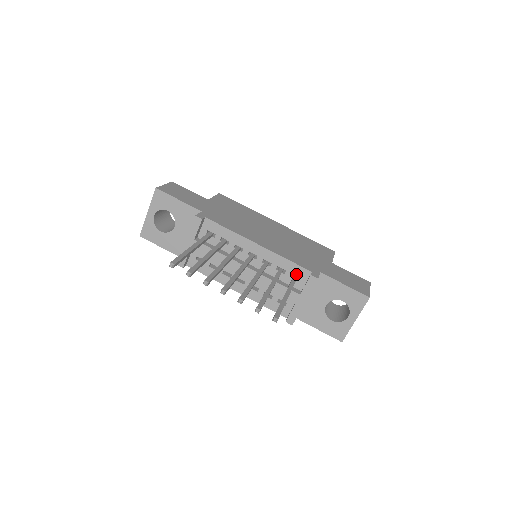
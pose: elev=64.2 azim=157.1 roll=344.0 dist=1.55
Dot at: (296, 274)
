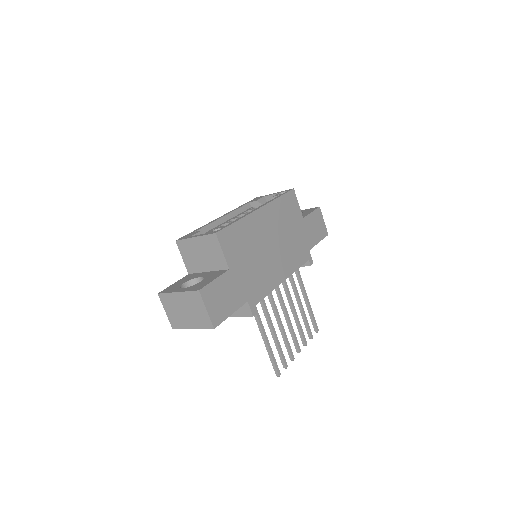
Dot at: occluded
